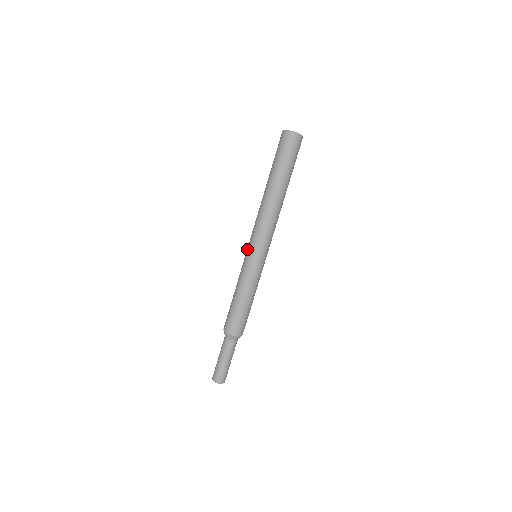
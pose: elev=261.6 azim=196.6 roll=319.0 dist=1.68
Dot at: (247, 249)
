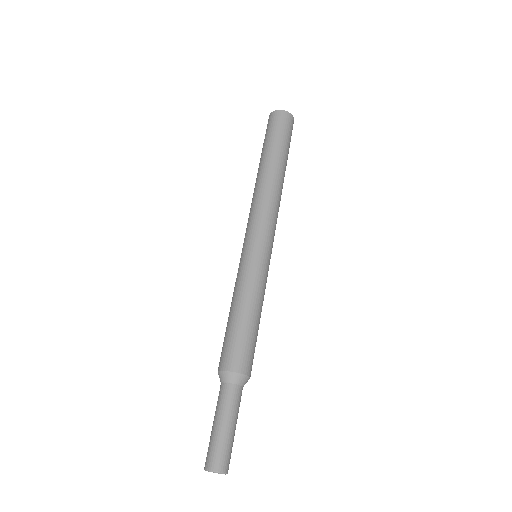
Dot at: occluded
